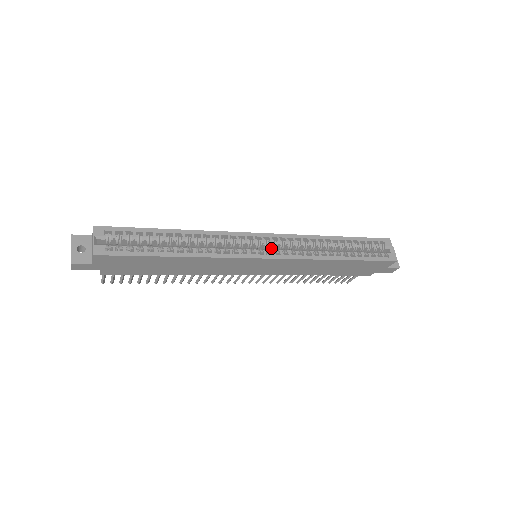
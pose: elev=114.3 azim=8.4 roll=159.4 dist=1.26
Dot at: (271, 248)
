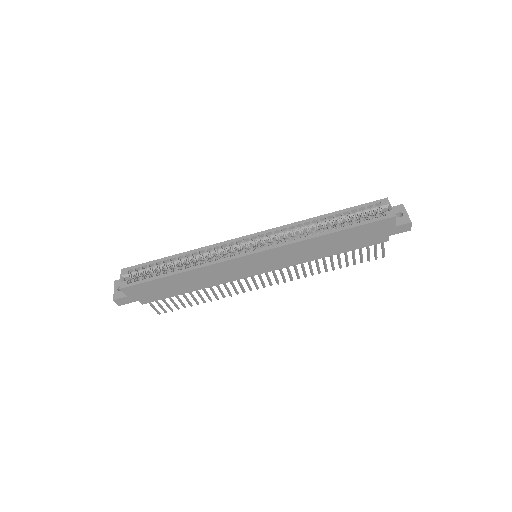
Dot at: (262, 244)
